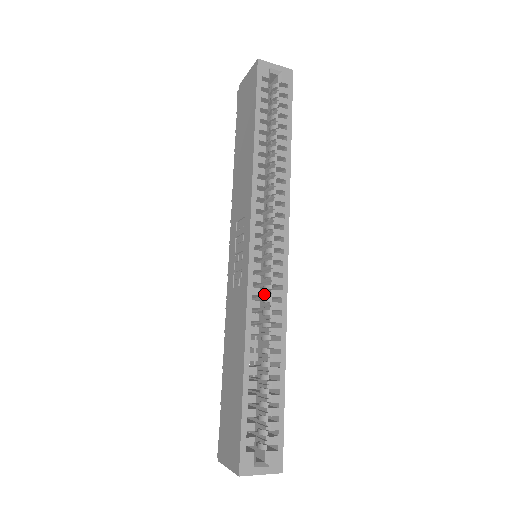
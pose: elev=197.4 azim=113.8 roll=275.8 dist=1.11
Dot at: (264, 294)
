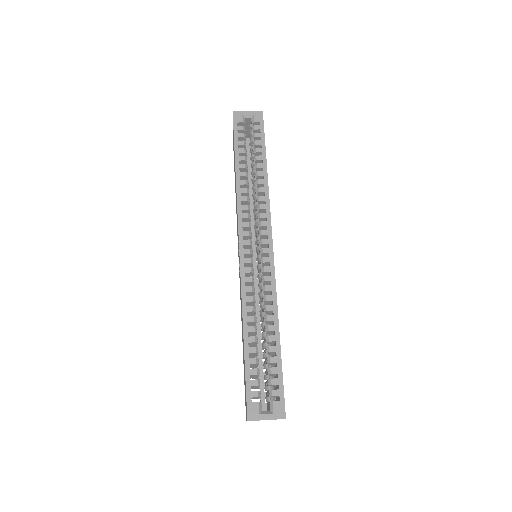
Dot at: occluded
